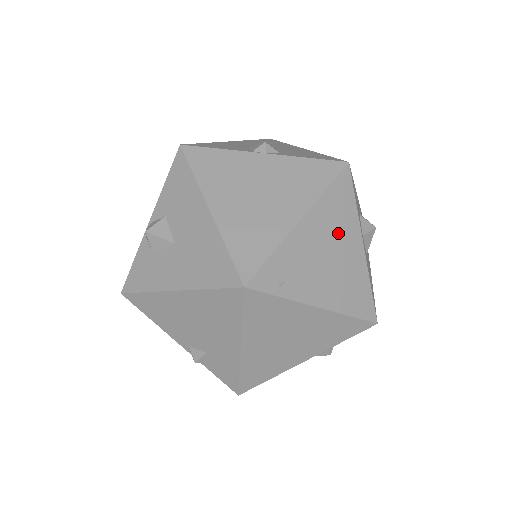
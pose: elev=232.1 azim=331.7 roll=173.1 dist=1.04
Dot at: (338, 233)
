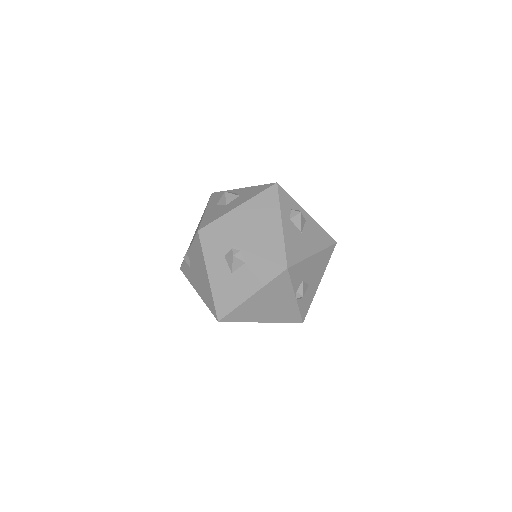
Dot at: occluded
